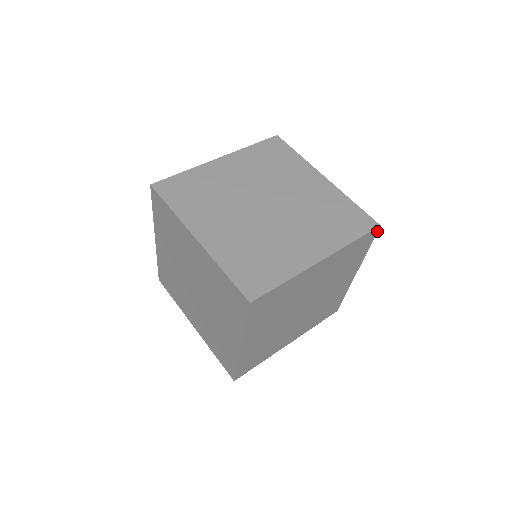
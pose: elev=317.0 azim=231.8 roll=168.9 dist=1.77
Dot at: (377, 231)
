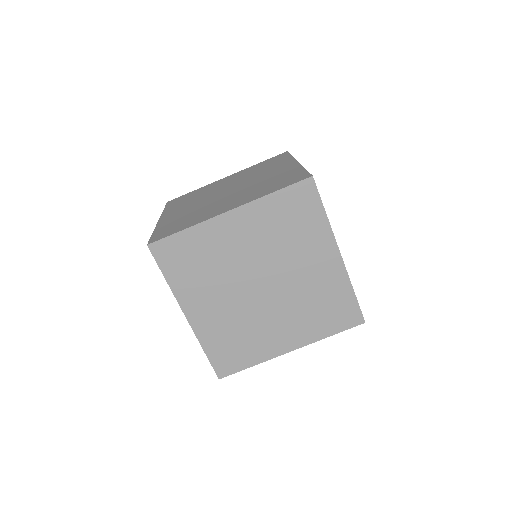
Dot at: occluded
